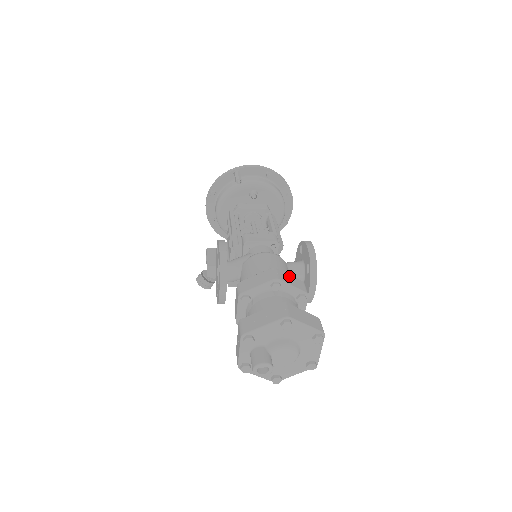
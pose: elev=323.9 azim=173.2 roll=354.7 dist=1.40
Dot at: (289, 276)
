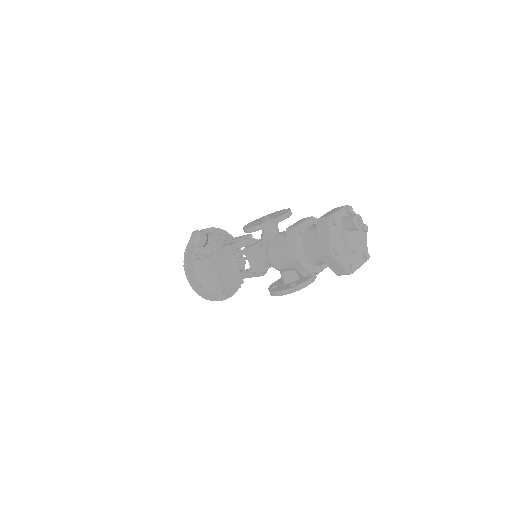
Dot at: occluded
